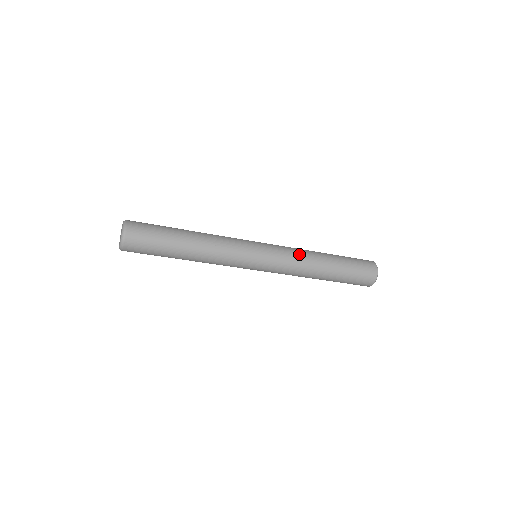
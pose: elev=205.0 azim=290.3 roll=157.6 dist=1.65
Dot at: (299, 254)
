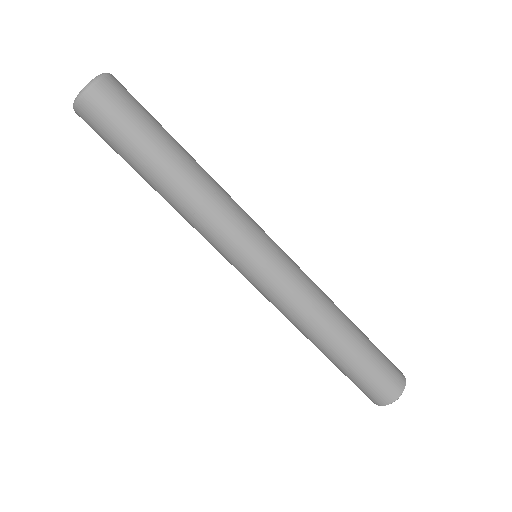
Dot at: (317, 291)
